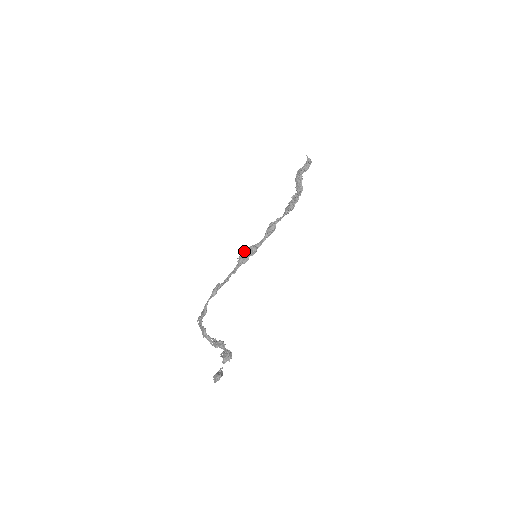
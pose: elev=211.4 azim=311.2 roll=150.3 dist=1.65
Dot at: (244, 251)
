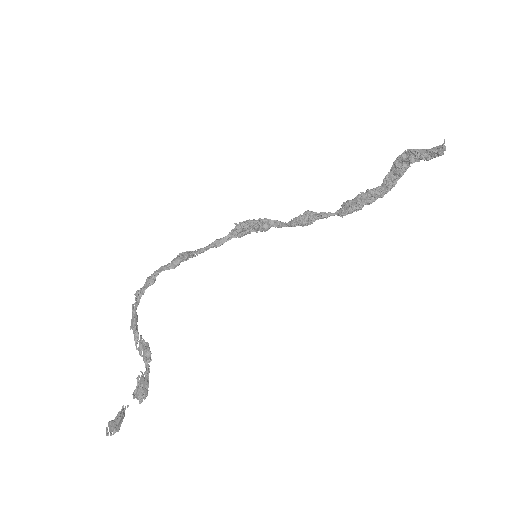
Dot at: (249, 221)
